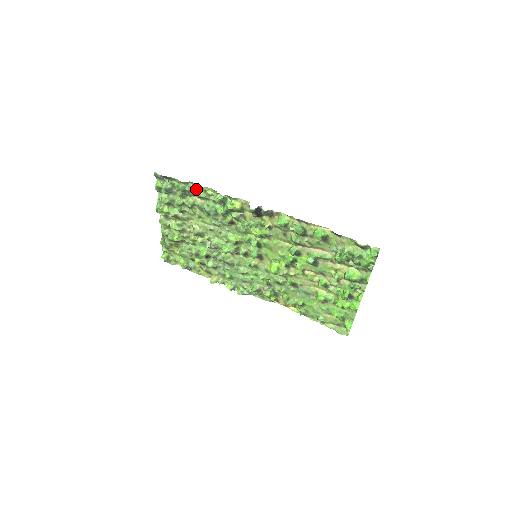
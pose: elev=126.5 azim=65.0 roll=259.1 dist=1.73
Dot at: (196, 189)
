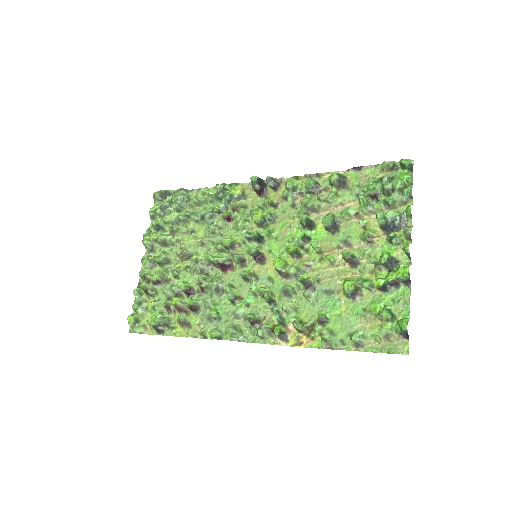
Dot at: (195, 196)
